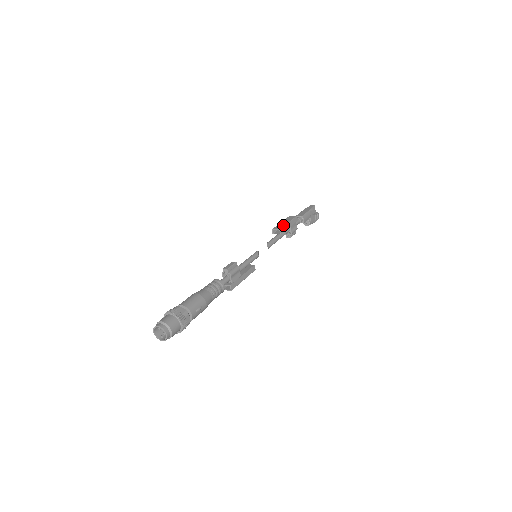
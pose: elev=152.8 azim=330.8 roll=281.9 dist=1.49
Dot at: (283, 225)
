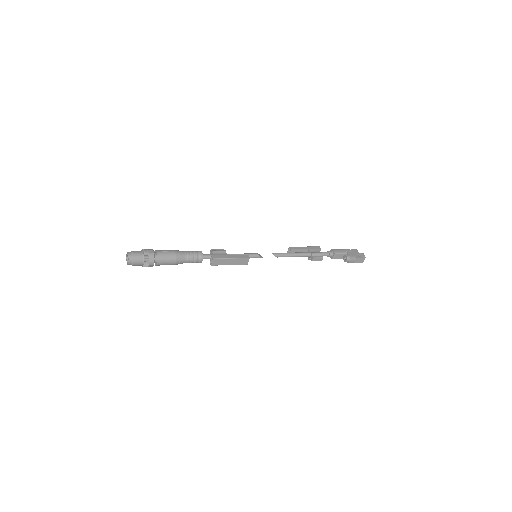
Dot at: (297, 247)
